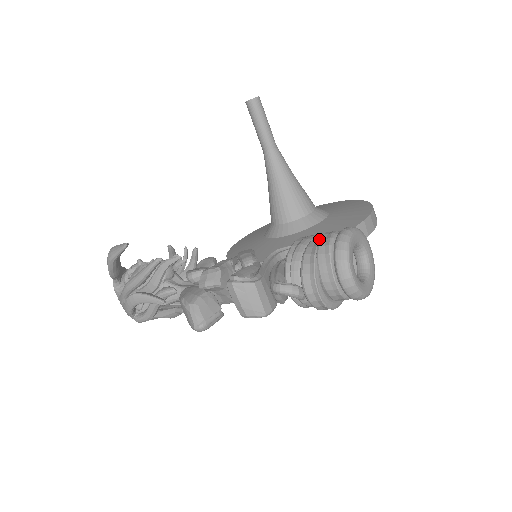
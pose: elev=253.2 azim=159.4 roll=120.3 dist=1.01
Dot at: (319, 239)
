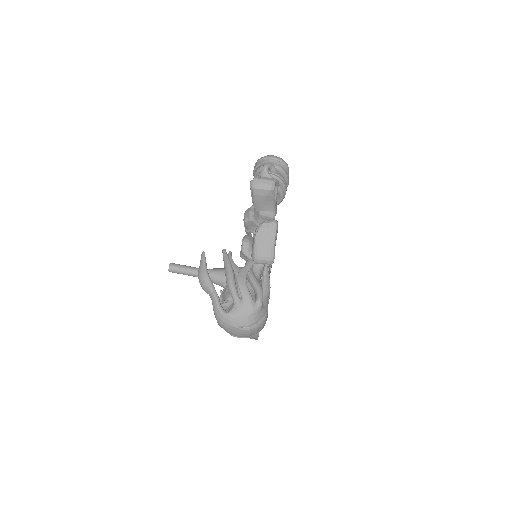
Dot at: occluded
